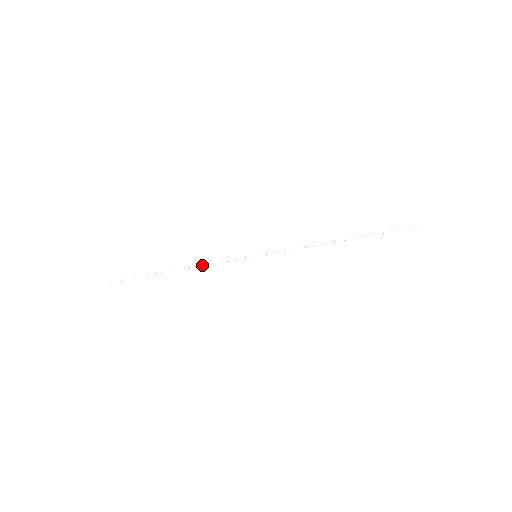
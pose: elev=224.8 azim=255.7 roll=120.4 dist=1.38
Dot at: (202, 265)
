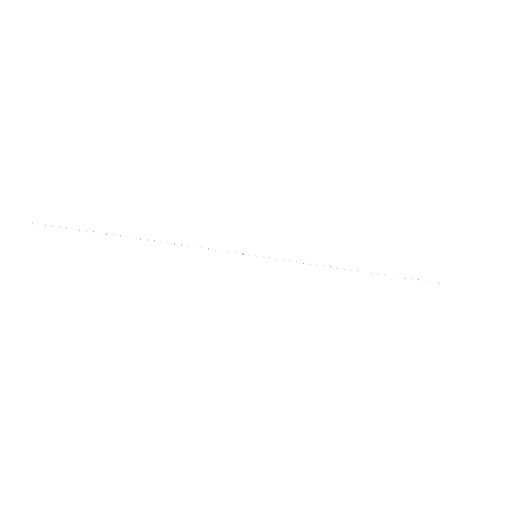
Dot at: (181, 244)
